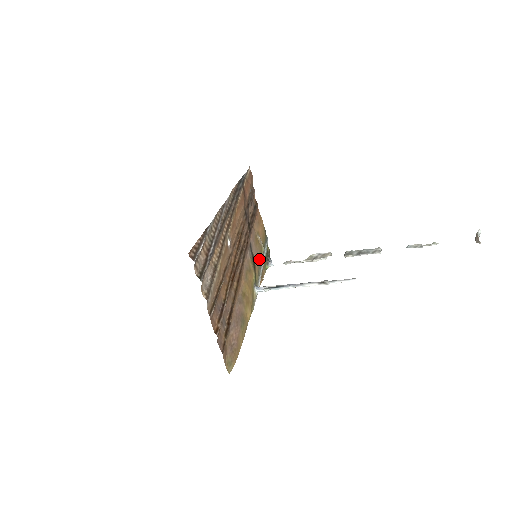
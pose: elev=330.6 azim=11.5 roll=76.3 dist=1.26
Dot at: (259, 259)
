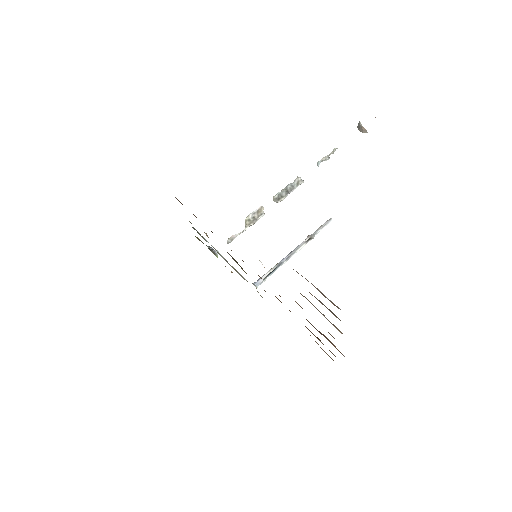
Dot at: occluded
